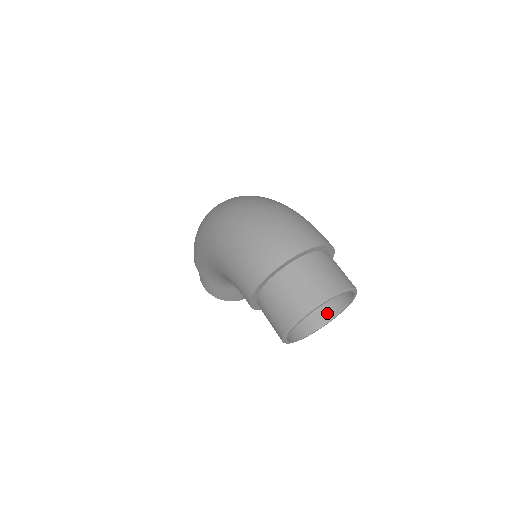
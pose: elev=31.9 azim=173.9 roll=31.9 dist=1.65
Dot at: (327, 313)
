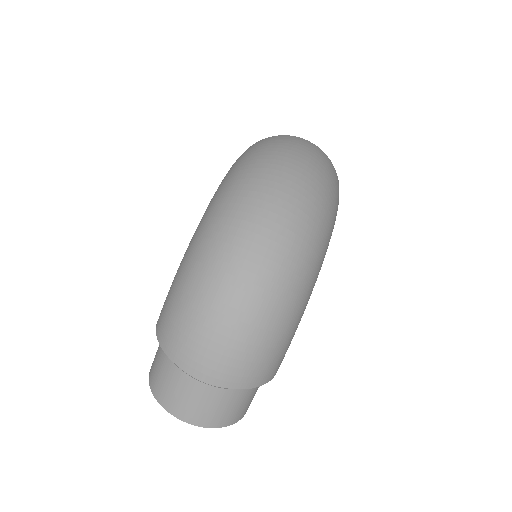
Dot at: occluded
